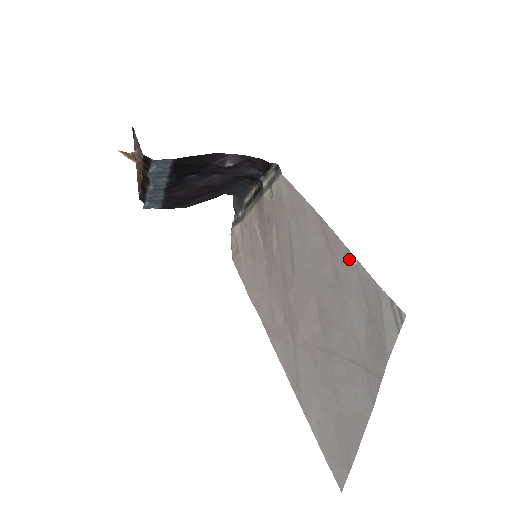
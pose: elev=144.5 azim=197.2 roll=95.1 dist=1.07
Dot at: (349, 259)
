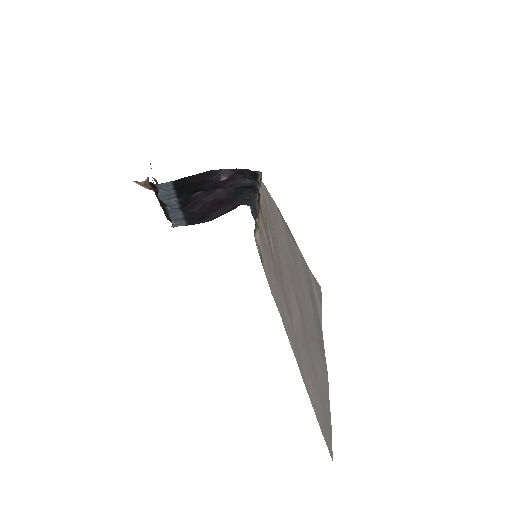
Dot at: (295, 246)
